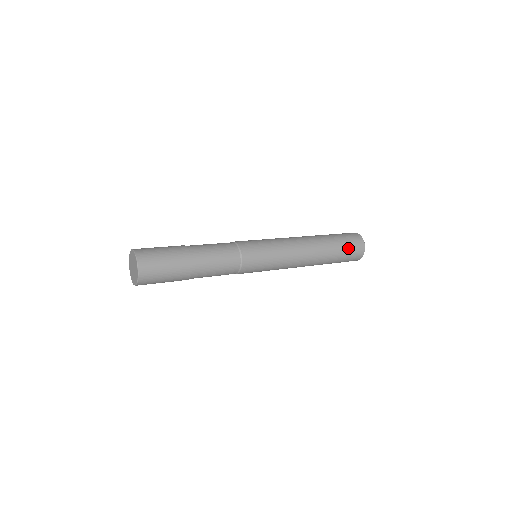
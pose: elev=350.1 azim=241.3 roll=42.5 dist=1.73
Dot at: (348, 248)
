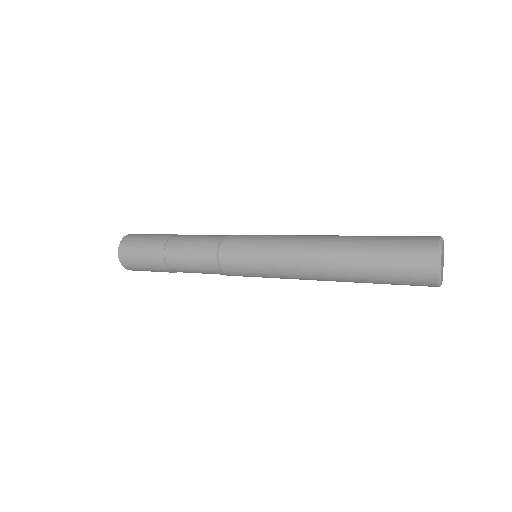
Dot at: (397, 262)
